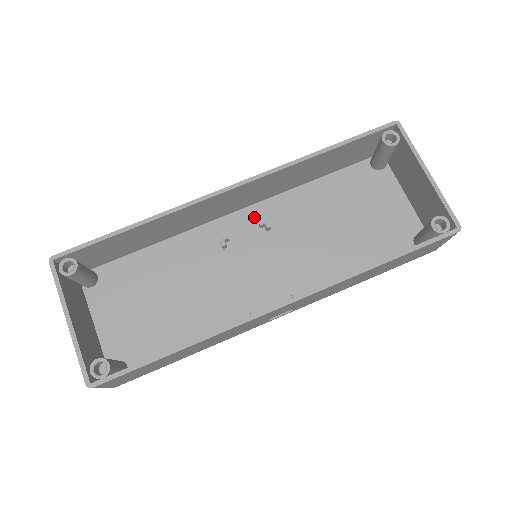
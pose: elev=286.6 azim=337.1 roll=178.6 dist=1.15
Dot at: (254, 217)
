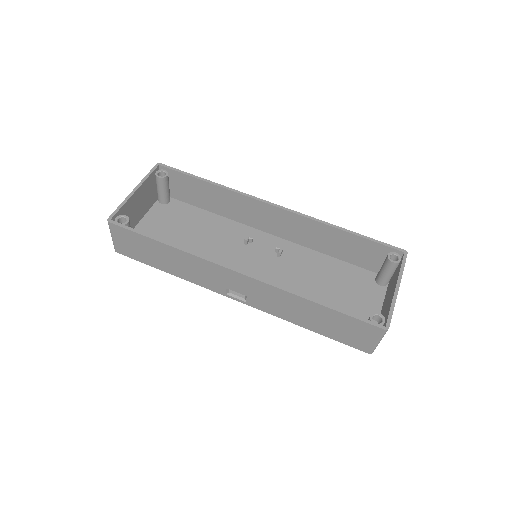
Dot at: (278, 245)
